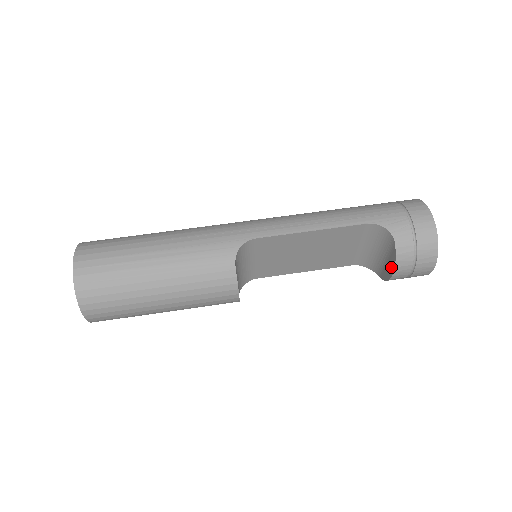
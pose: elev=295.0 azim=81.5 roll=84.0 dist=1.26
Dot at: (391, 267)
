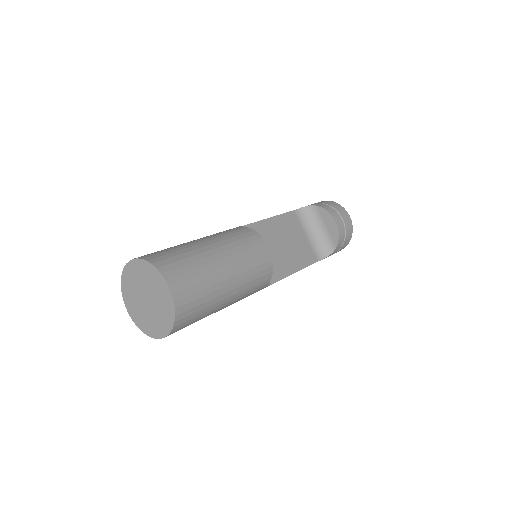
Dot at: (330, 220)
